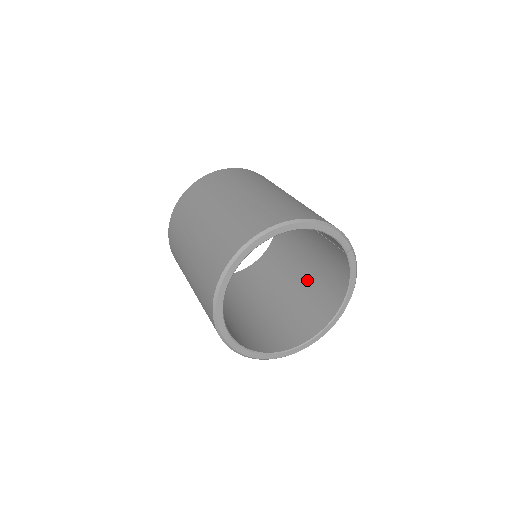
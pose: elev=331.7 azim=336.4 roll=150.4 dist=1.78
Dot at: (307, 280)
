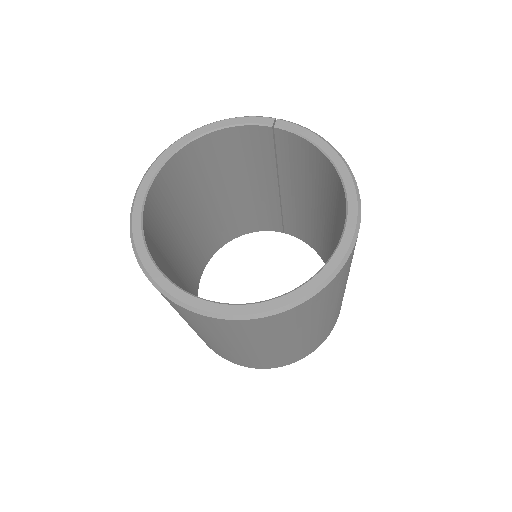
Dot at: (335, 229)
